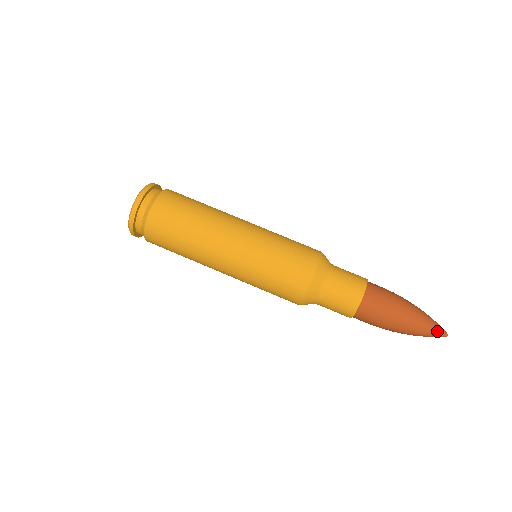
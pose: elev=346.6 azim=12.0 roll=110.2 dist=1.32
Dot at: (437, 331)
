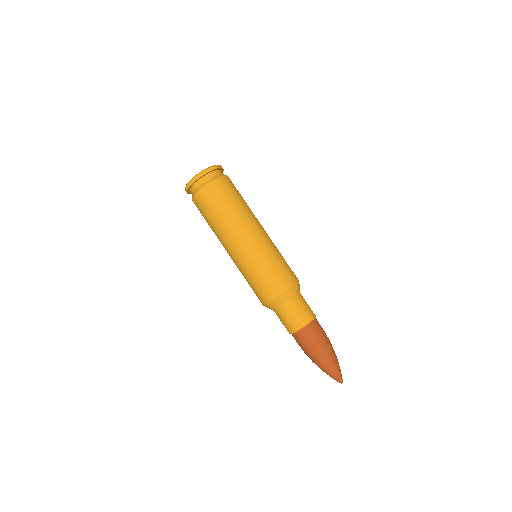
Dot at: occluded
